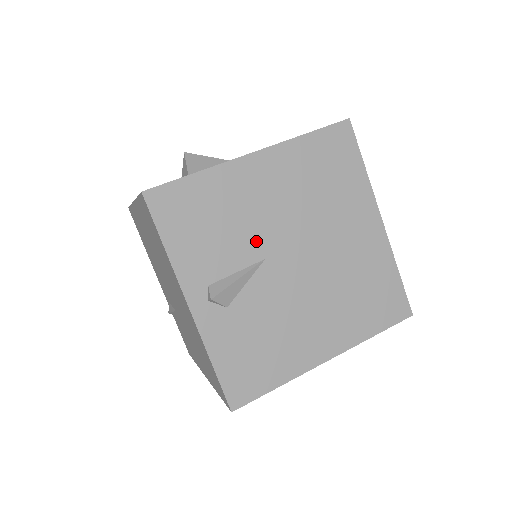
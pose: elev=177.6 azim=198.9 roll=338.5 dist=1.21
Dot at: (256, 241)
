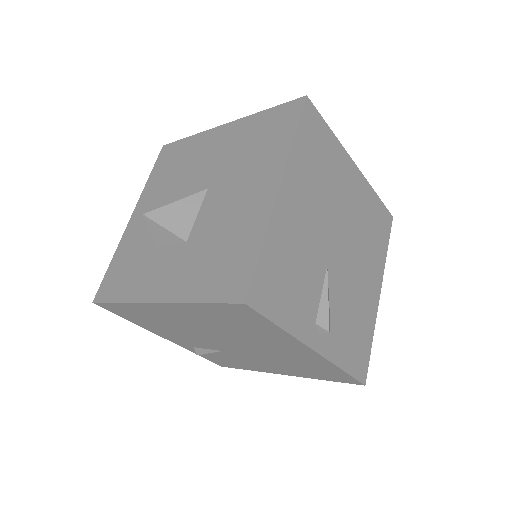
Dot at: (317, 259)
